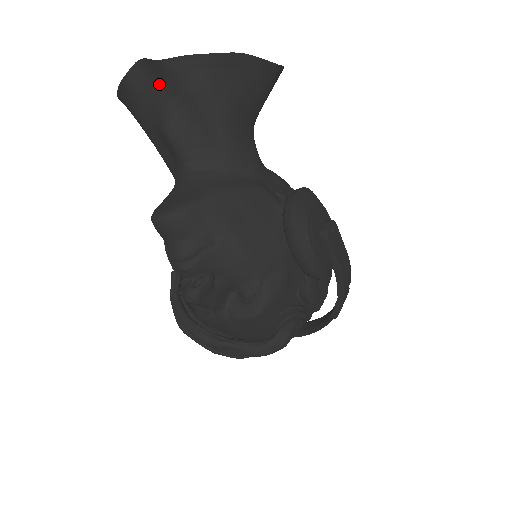
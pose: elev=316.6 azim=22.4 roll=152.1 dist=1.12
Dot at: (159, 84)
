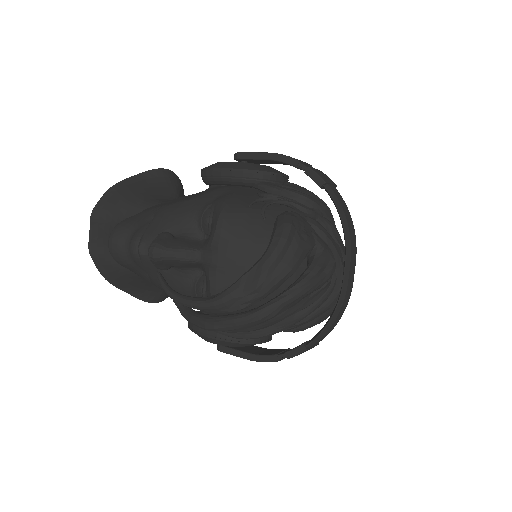
Dot at: (103, 228)
